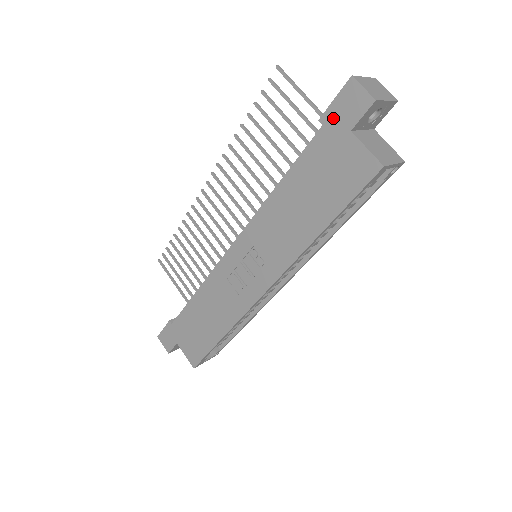
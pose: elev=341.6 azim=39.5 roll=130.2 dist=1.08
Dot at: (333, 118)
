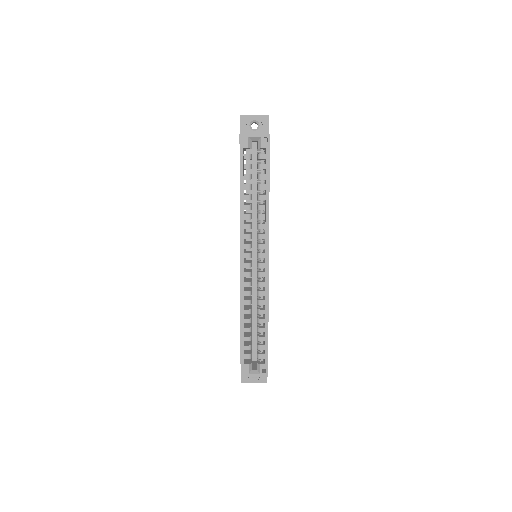
Dot at: occluded
